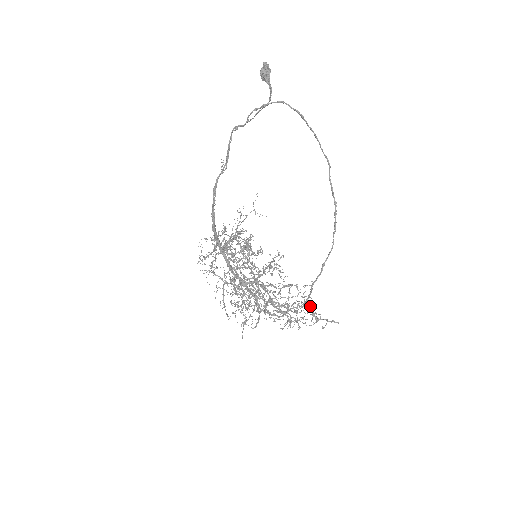
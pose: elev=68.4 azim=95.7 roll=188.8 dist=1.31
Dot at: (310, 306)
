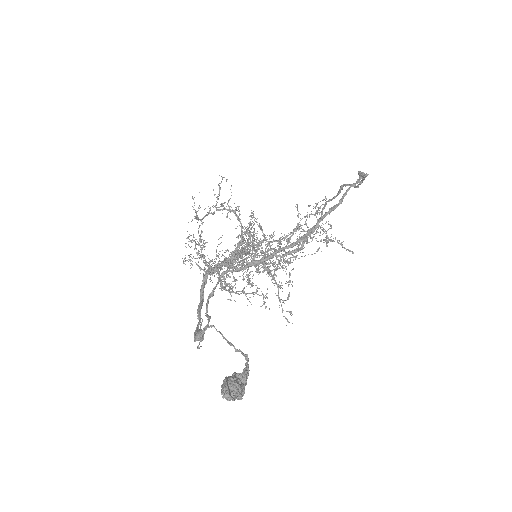
Dot at: occluded
